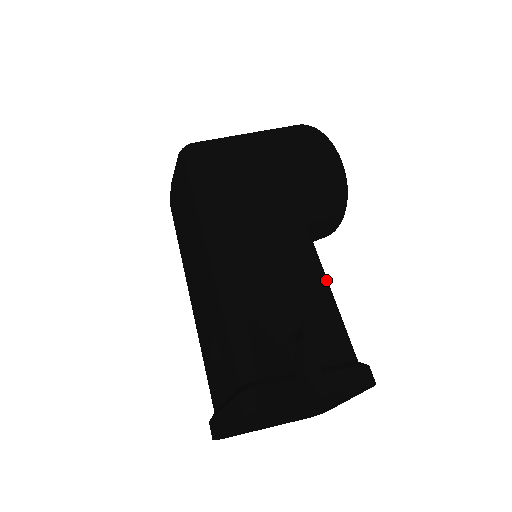
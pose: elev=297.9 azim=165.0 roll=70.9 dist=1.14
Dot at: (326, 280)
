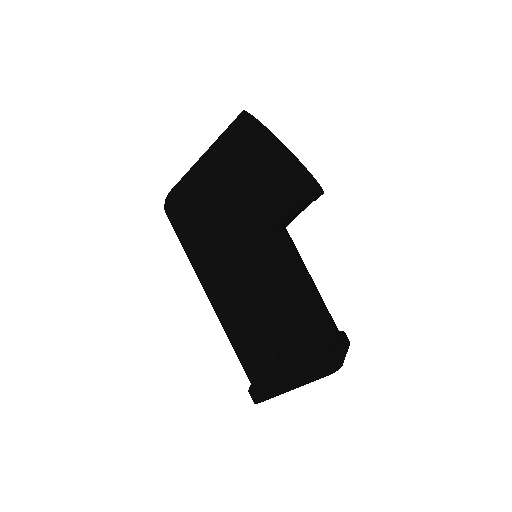
Dot at: (292, 294)
